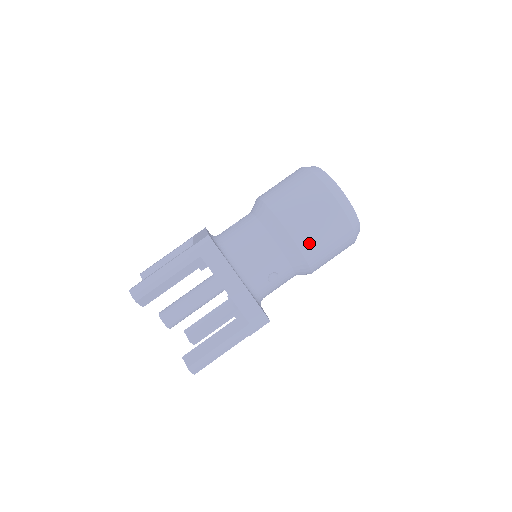
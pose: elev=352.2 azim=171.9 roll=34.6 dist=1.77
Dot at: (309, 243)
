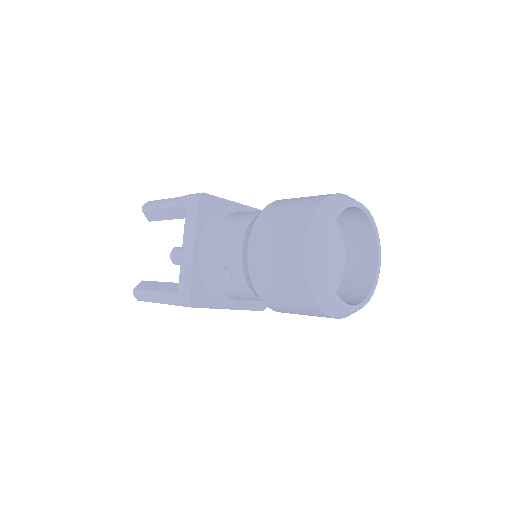
Dot at: (258, 262)
